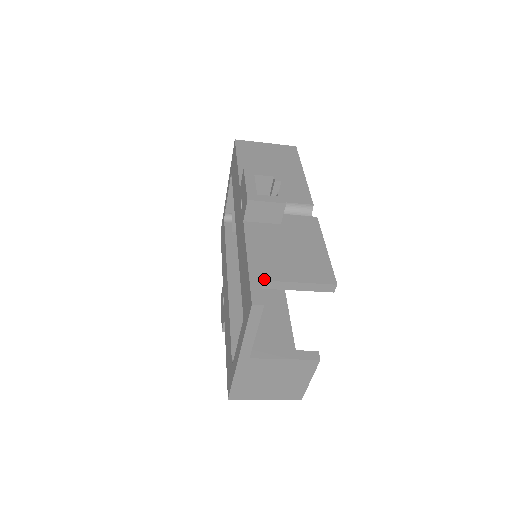
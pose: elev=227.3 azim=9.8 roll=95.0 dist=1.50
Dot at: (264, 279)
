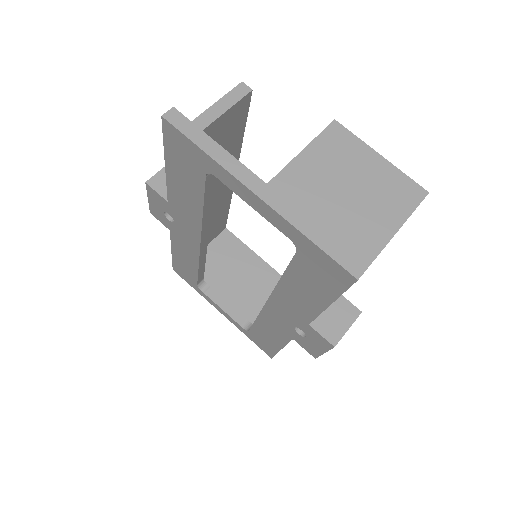
Dot at: occluded
